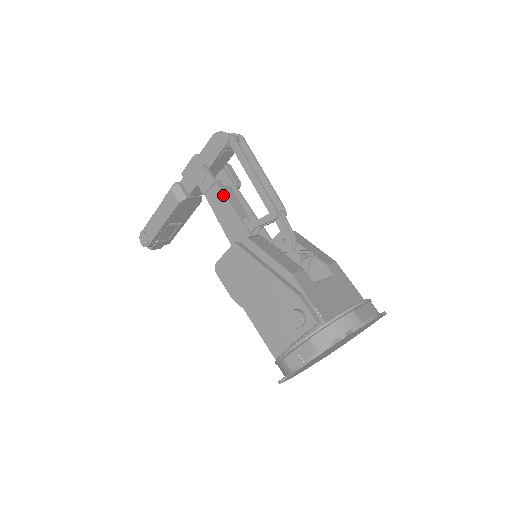
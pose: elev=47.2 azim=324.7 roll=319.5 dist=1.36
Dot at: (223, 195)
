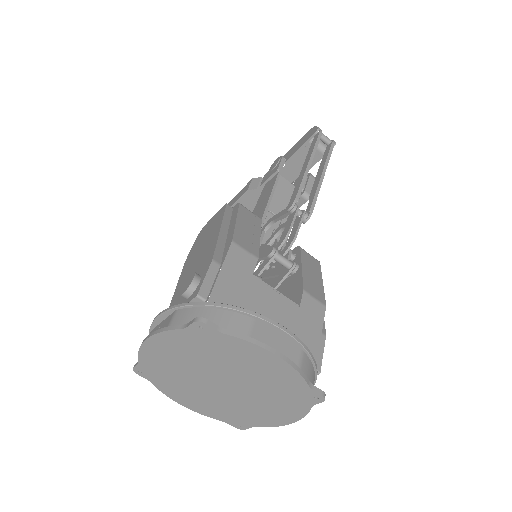
Dot at: (274, 183)
